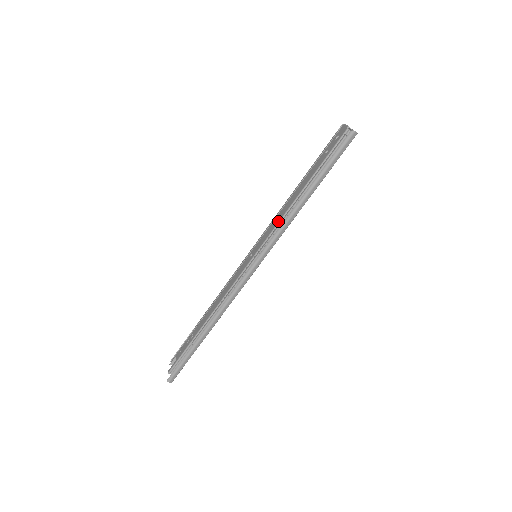
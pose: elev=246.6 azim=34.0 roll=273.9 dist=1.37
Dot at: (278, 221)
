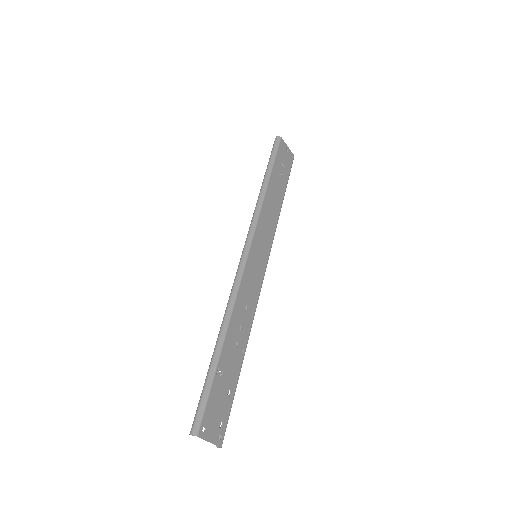
Dot at: occluded
